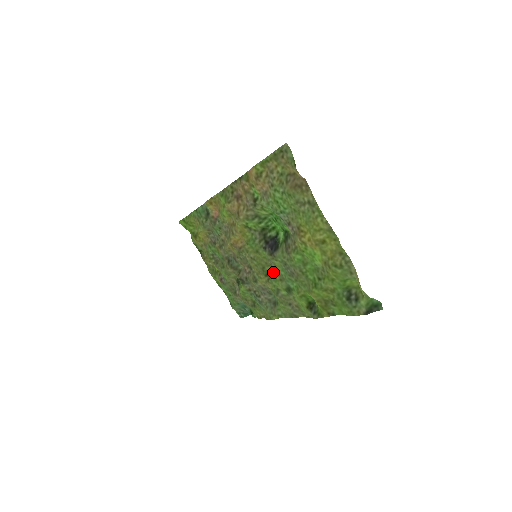
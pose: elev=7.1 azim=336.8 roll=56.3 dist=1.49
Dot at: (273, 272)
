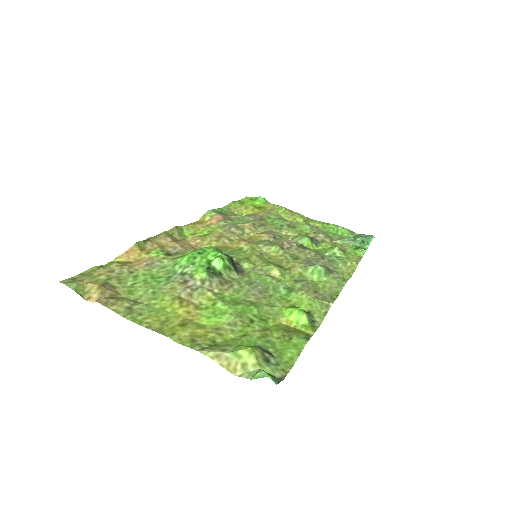
Dot at: (277, 267)
